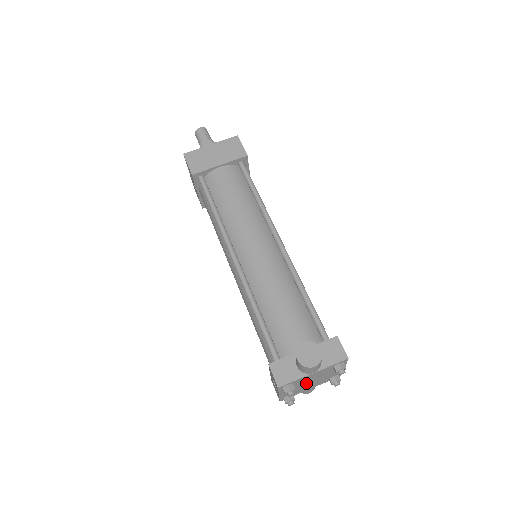
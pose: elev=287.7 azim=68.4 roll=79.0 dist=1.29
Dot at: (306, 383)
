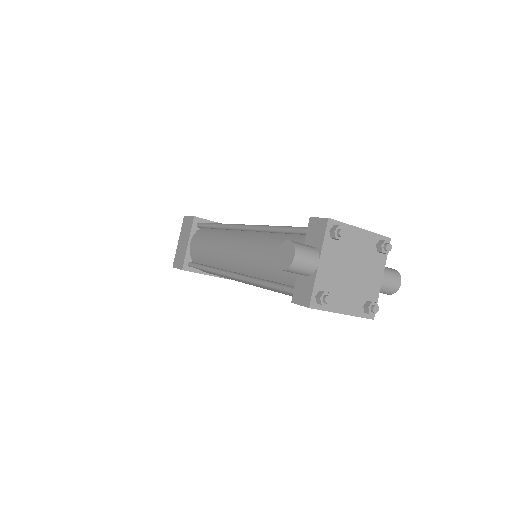
Dot at: (349, 278)
